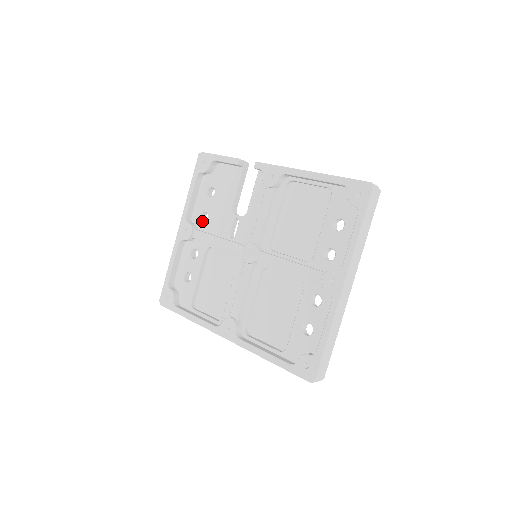
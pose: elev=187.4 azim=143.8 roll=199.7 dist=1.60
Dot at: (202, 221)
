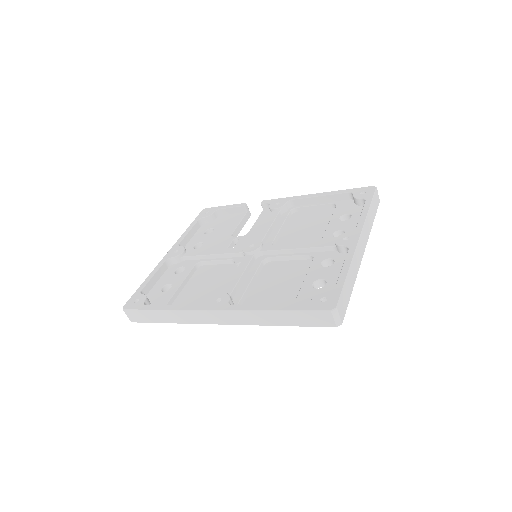
Dot at: occluded
